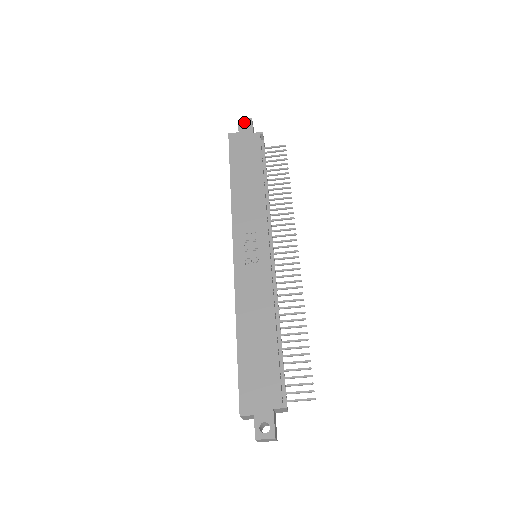
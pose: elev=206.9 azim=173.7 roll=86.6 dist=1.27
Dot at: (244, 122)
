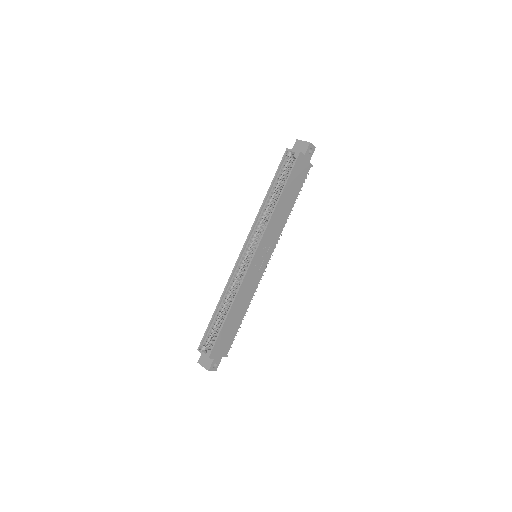
Dot at: (311, 147)
